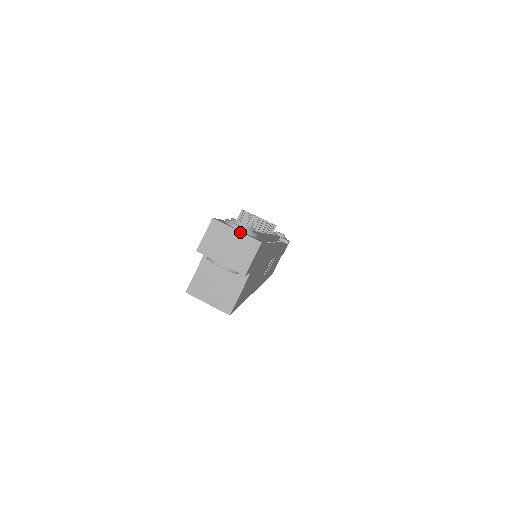
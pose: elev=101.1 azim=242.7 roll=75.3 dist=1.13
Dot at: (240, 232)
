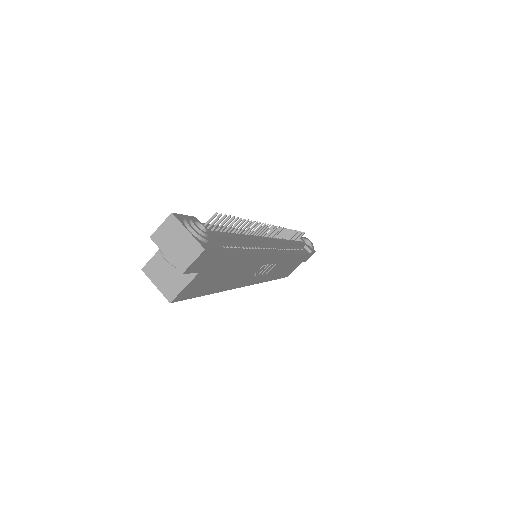
Dot at: (190, 234)
